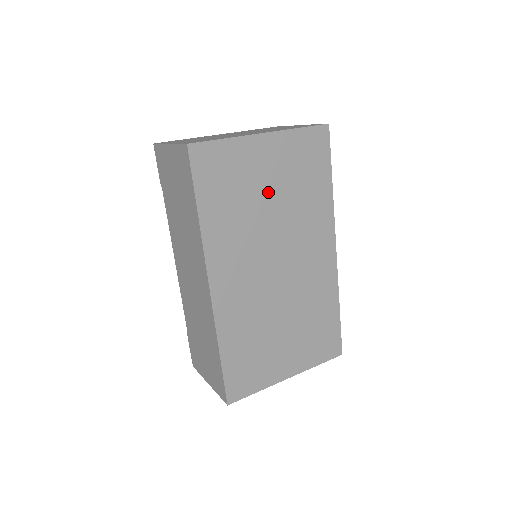
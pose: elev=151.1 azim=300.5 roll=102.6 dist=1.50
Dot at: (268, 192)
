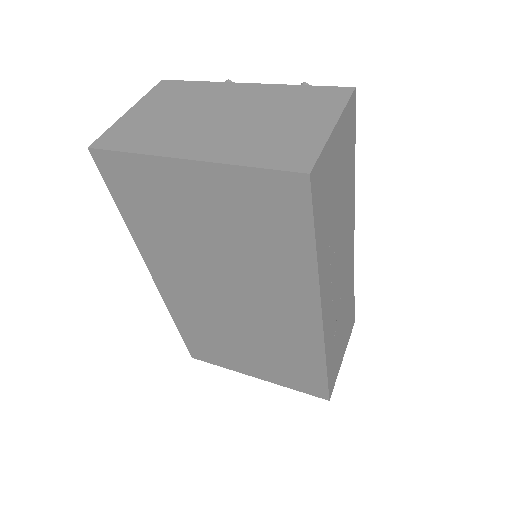
Dot at: (206, 227)
